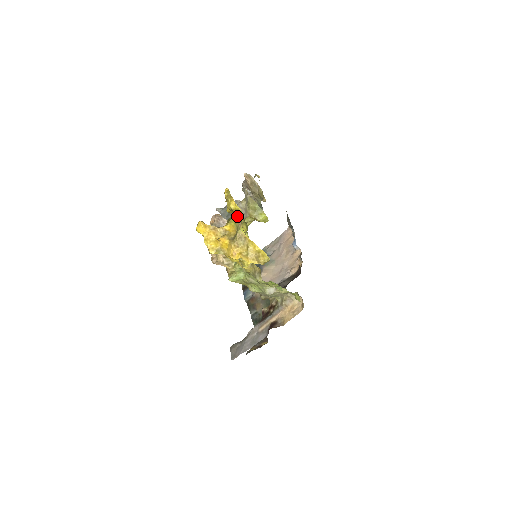
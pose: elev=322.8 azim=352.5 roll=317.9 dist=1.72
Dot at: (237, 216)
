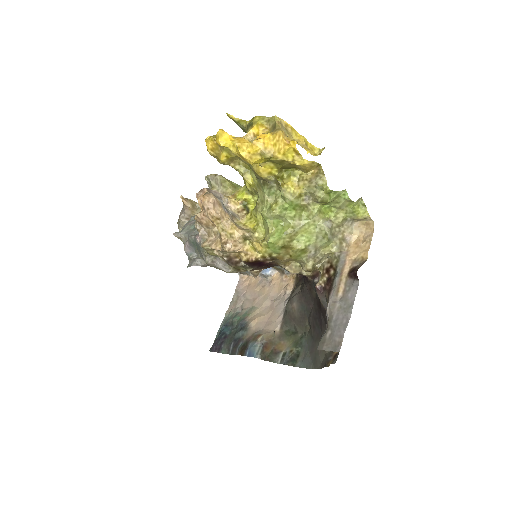
Dot at: occluded
